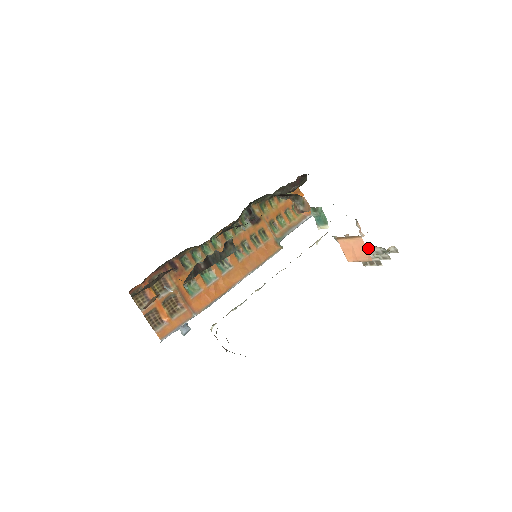
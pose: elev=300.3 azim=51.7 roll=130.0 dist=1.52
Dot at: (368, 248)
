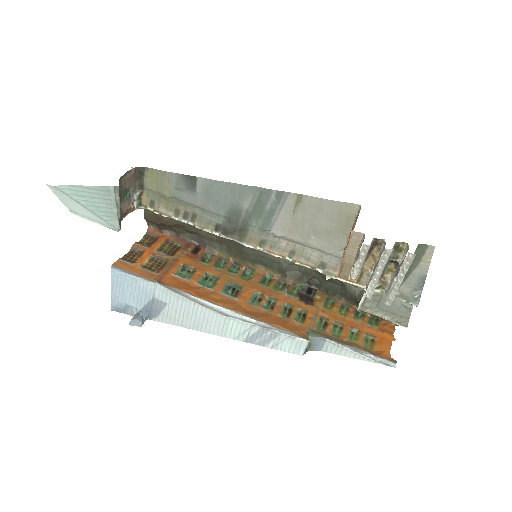
Dot at: (386, 292)
